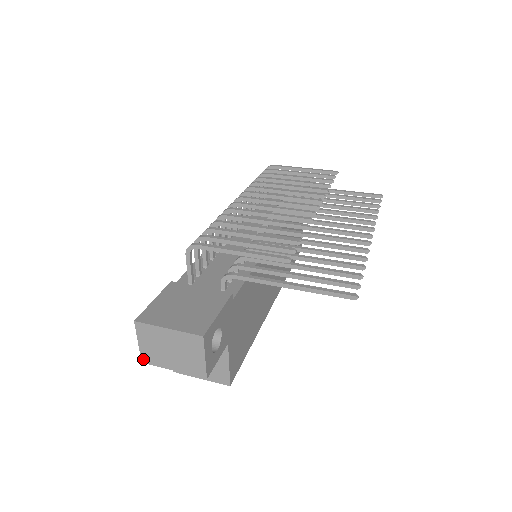
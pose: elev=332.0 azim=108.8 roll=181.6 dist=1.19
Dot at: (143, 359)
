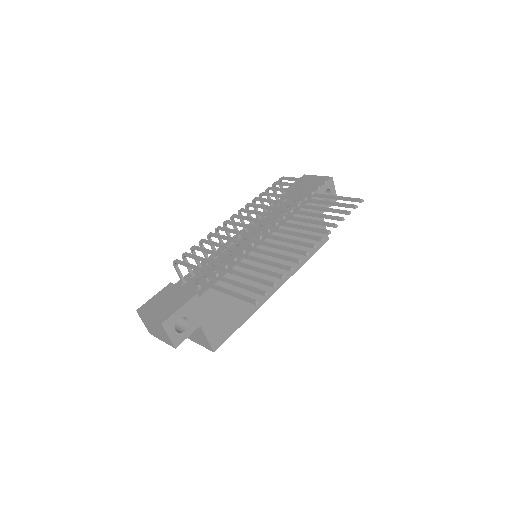
Dot at: (149, 332)
